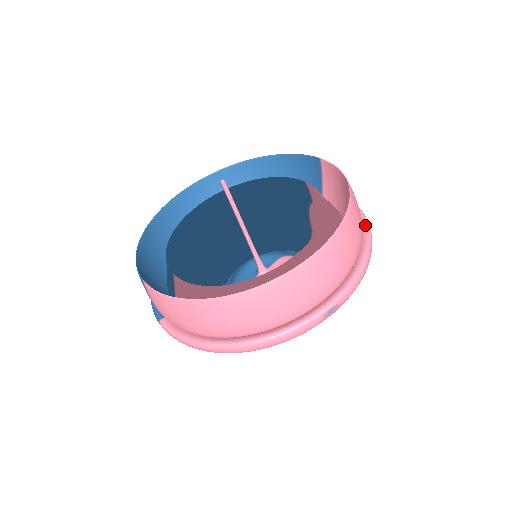
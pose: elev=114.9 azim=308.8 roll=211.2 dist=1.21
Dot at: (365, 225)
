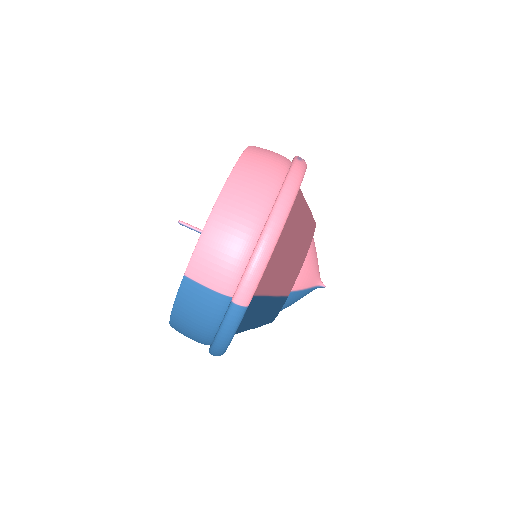
Dot at: occluded
